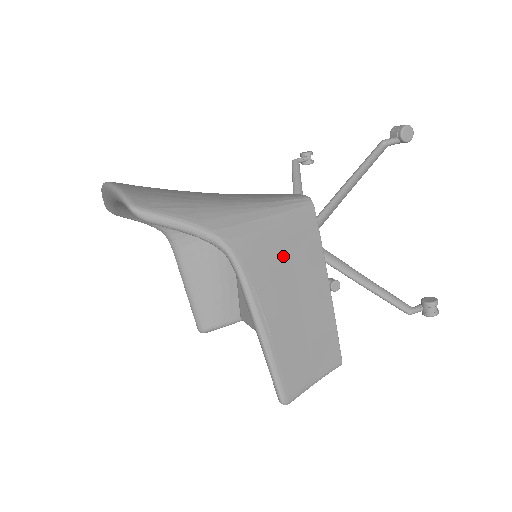
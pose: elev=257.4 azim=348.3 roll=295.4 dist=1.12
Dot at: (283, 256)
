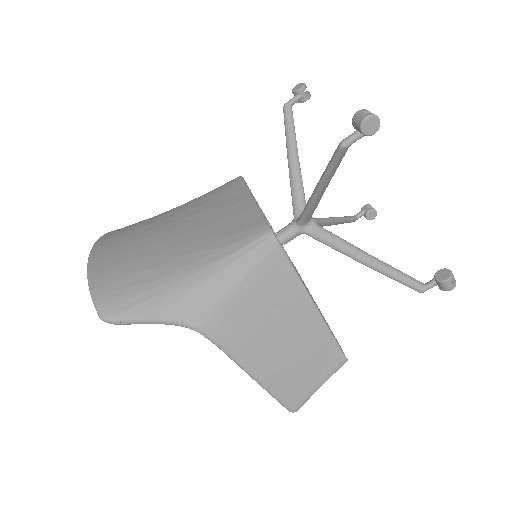
Dot at: (254, 307)
